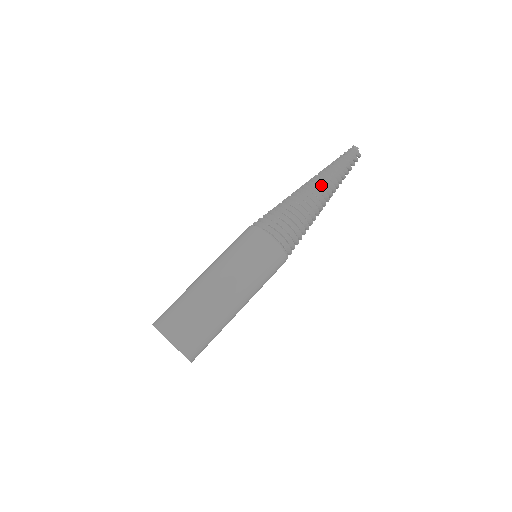
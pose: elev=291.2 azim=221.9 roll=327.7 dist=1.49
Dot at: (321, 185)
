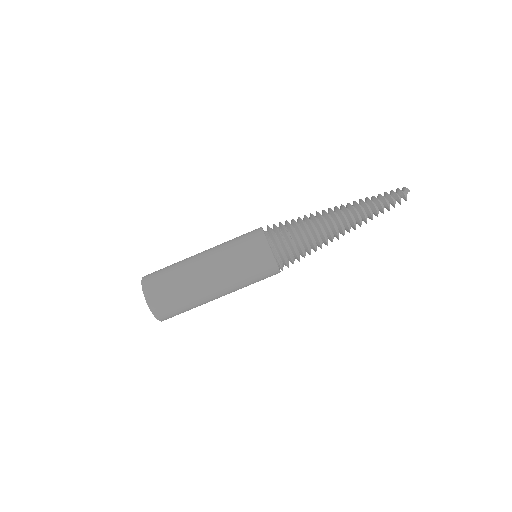
Dot at: (348, 219)
